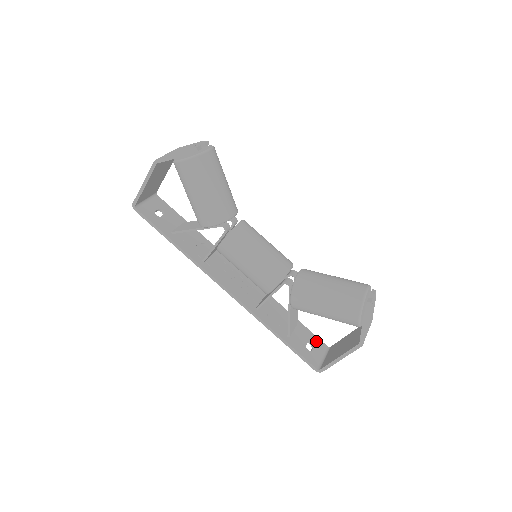
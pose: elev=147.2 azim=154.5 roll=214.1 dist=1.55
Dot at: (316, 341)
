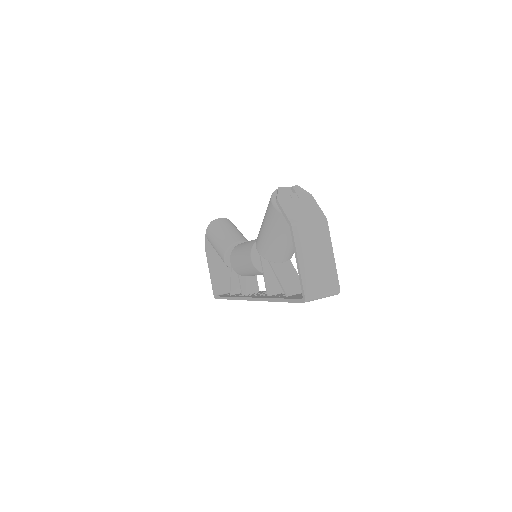
Dot at: occluded
